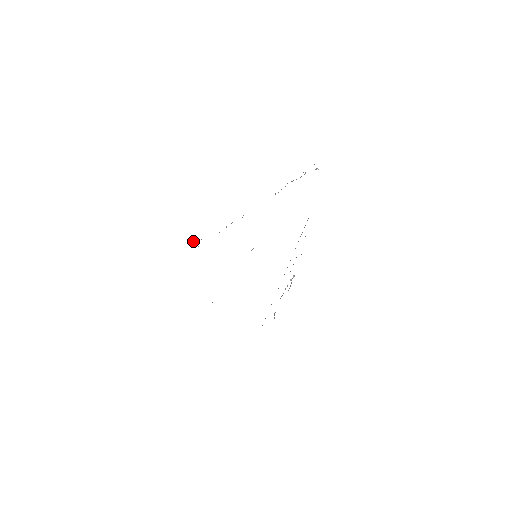
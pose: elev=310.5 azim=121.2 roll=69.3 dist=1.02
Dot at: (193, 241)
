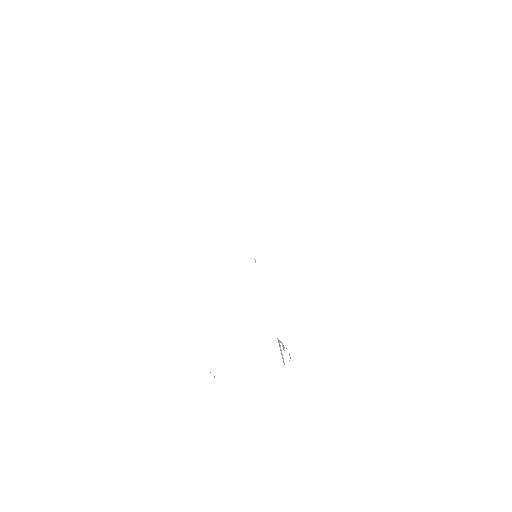
Dot at: occluded
